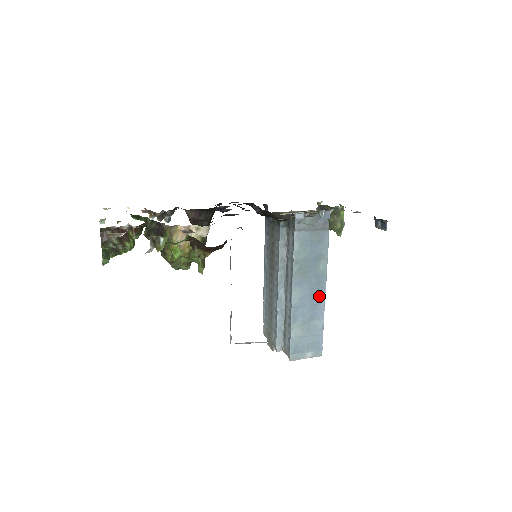
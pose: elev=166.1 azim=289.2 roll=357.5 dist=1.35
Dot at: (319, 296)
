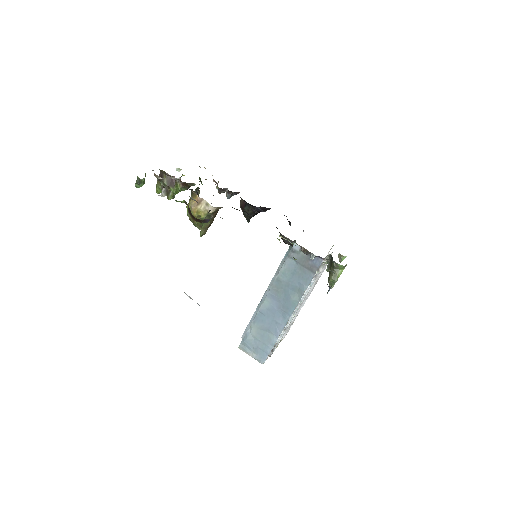
Dot at: (283, 318)
